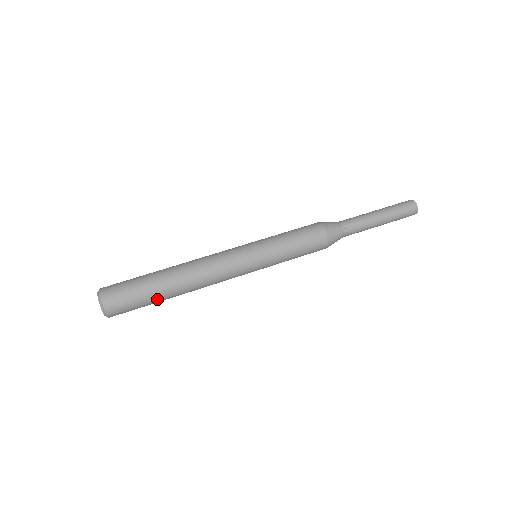
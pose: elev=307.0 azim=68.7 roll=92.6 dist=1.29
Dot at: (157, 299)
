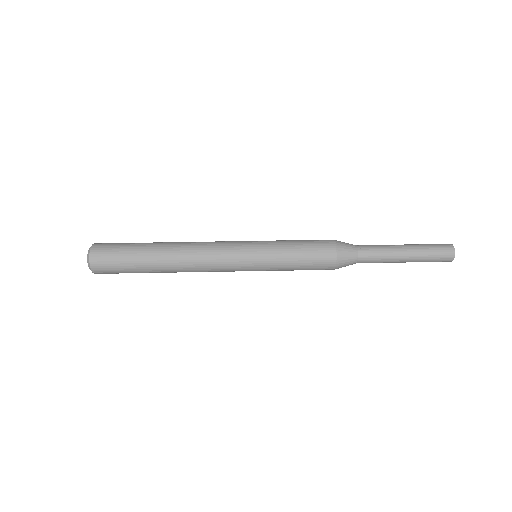
Dot at: (142, 266)
